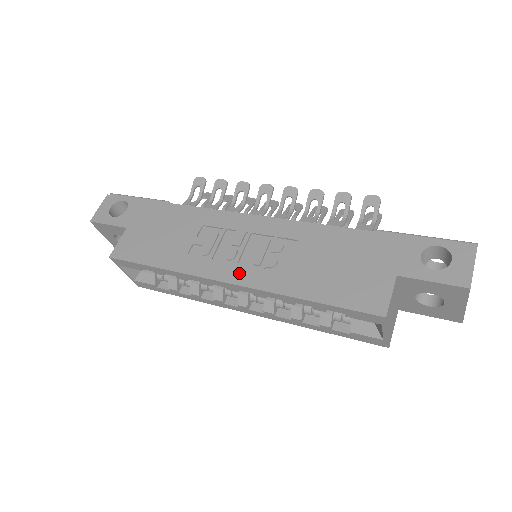
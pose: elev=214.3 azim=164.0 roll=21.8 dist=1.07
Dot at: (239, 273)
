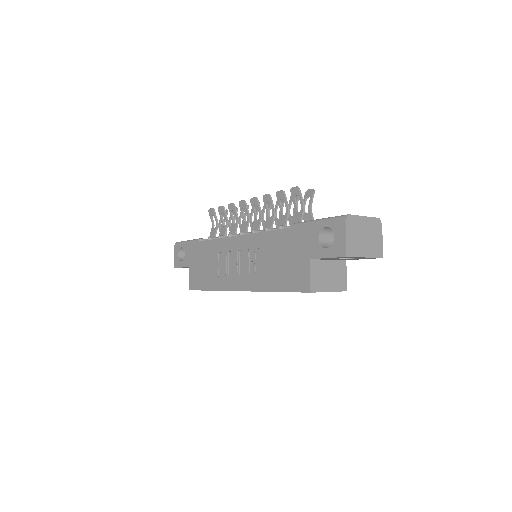
Dot at: (242, 283)
